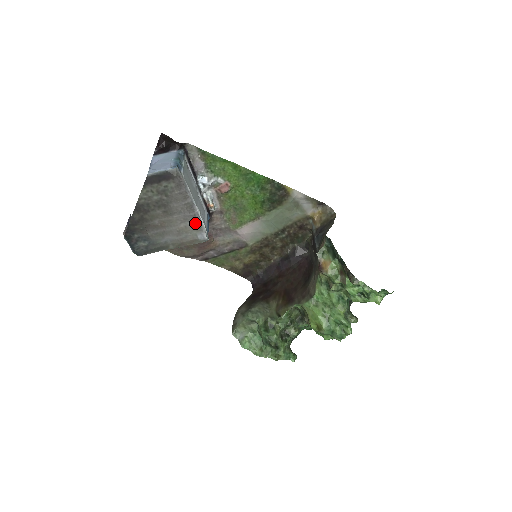
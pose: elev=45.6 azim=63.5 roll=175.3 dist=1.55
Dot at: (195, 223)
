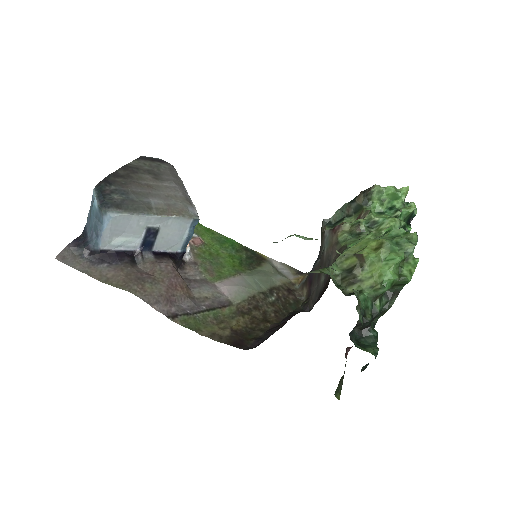
Dot at: (185, 198)
